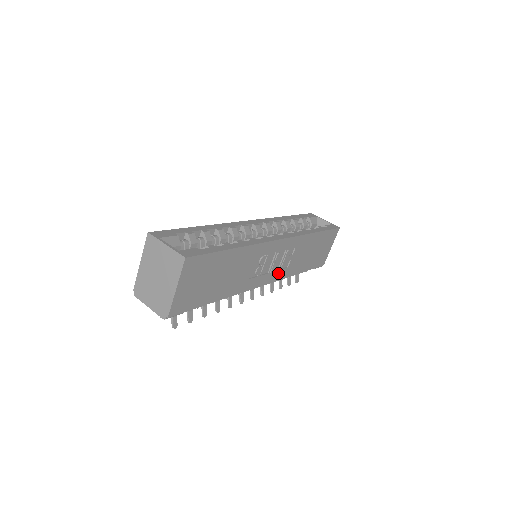
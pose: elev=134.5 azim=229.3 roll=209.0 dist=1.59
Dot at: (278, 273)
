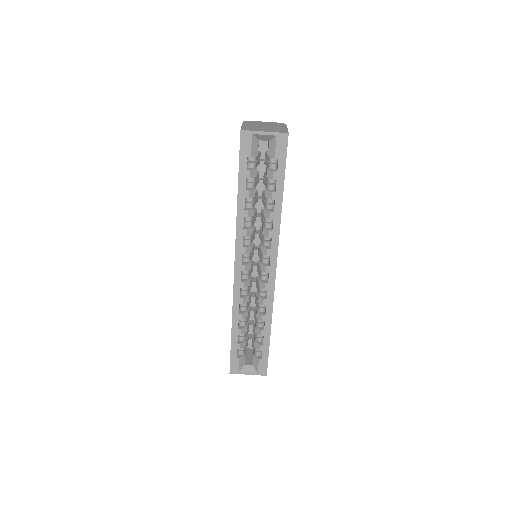
Dot at: occluded
